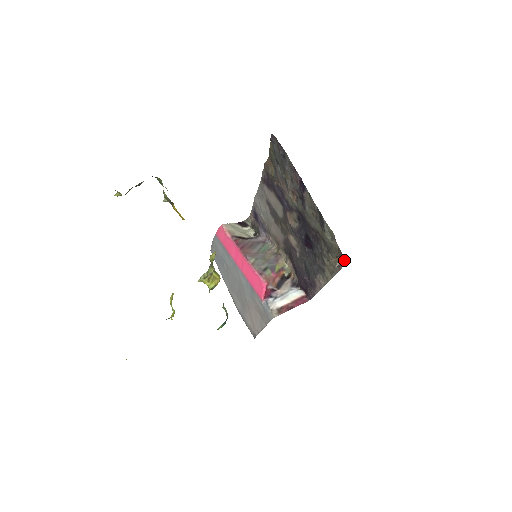
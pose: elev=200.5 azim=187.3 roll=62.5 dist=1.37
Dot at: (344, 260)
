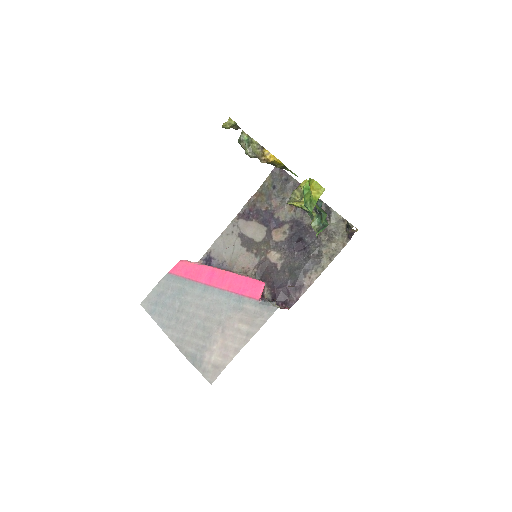
Dot at: (357, 229)
